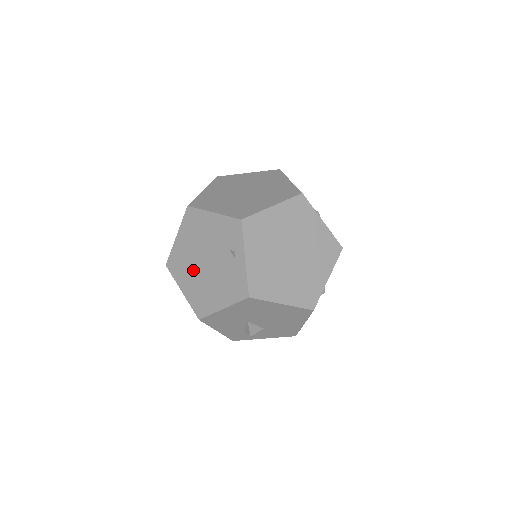
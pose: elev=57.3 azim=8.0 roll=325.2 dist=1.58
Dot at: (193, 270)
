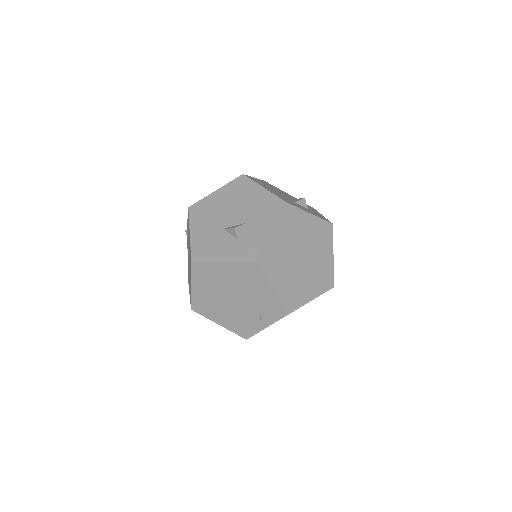
Dot at: (216, 290)
